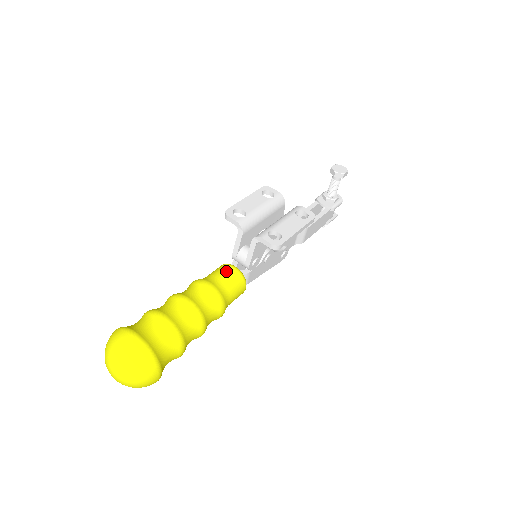
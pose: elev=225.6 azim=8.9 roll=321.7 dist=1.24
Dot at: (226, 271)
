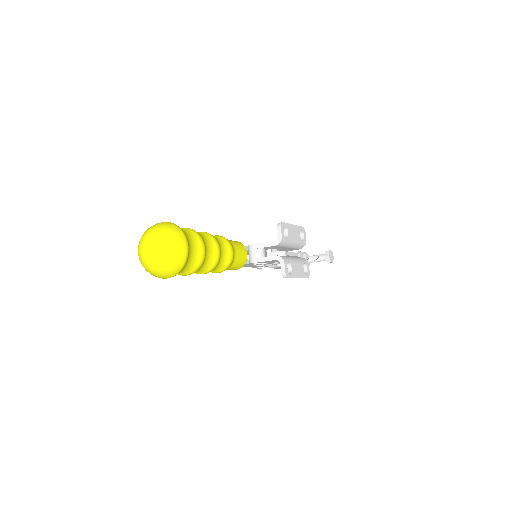
Dot at: (243, 251)
